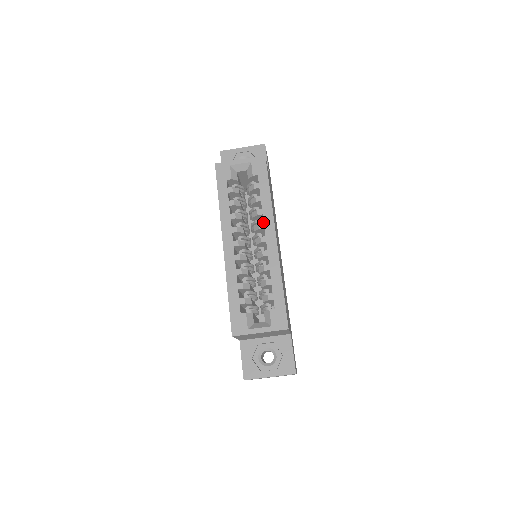
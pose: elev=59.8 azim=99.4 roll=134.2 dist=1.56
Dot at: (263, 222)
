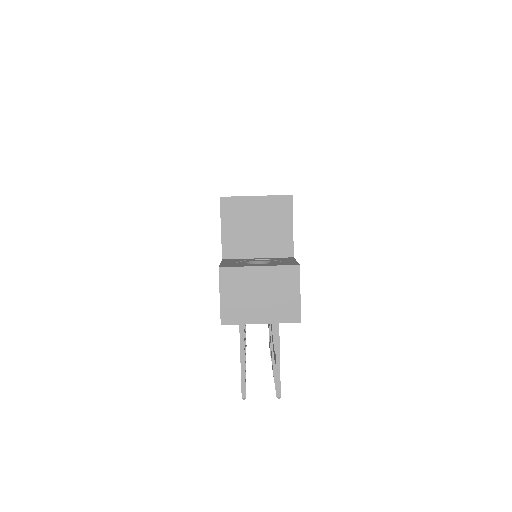
Dot at: occluded
